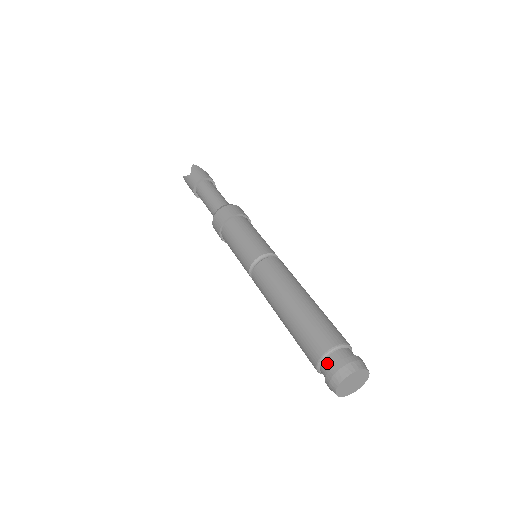
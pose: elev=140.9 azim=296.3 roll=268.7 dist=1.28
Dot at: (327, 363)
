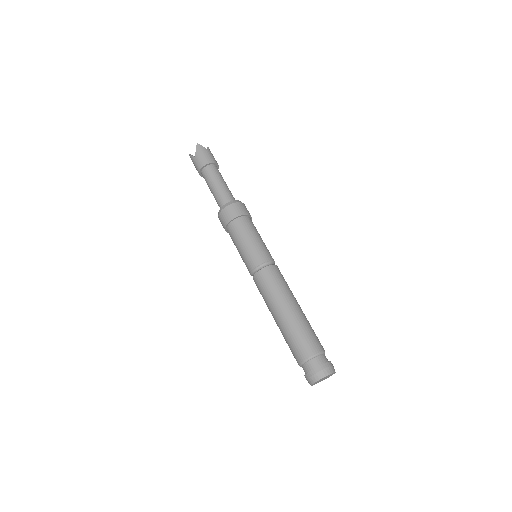
Dot at: (306, 366)
